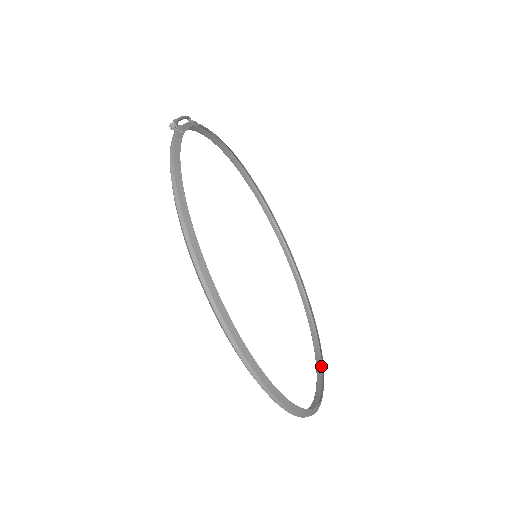
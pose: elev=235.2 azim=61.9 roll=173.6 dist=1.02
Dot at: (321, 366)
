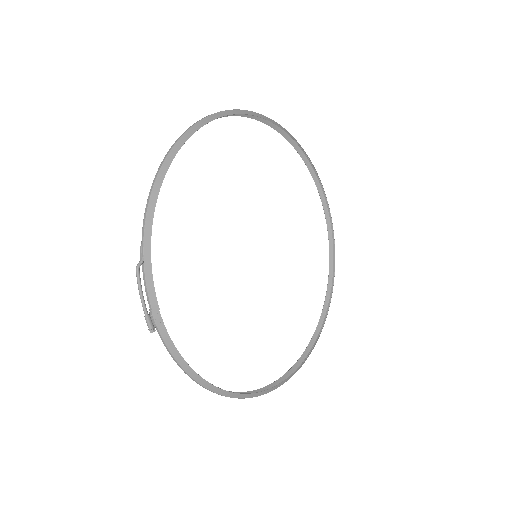
Dot at: (330, 217)
